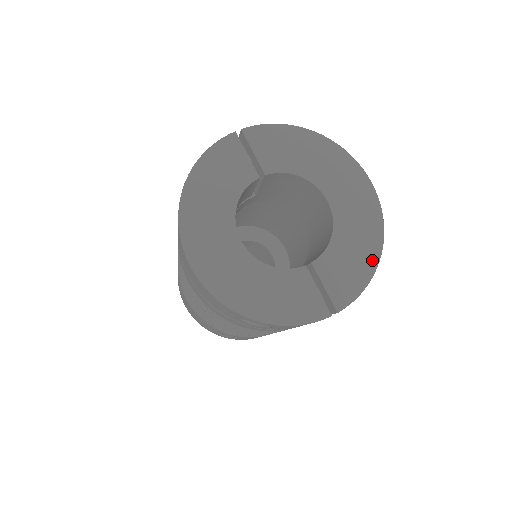
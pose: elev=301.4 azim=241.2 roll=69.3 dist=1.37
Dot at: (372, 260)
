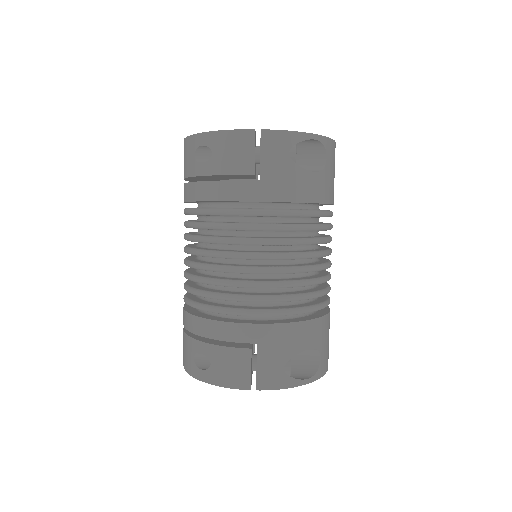
Dot at: occluded
